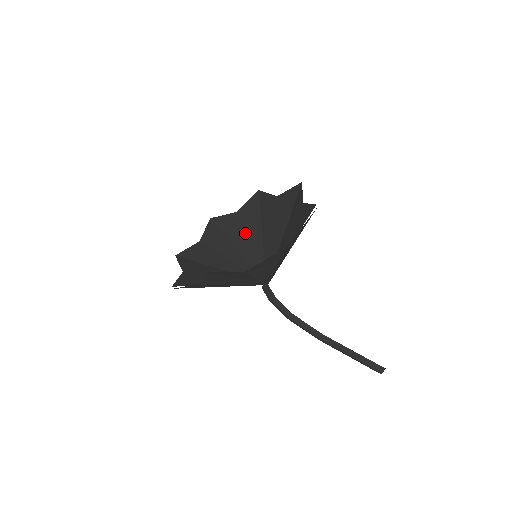
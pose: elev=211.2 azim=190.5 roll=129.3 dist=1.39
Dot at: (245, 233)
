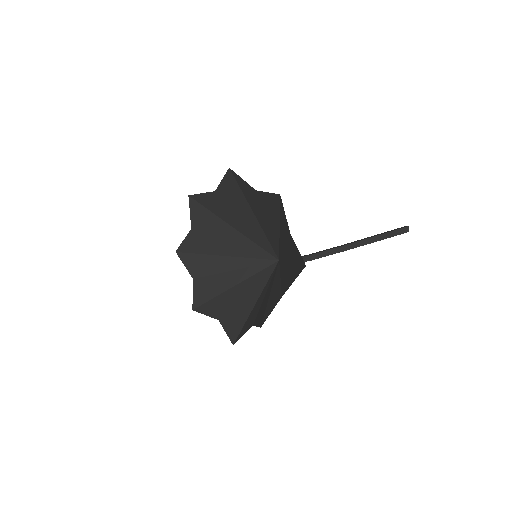
Dot at: (219, 239)
